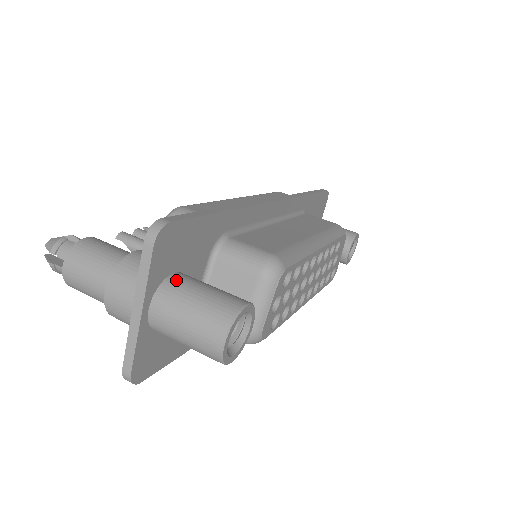
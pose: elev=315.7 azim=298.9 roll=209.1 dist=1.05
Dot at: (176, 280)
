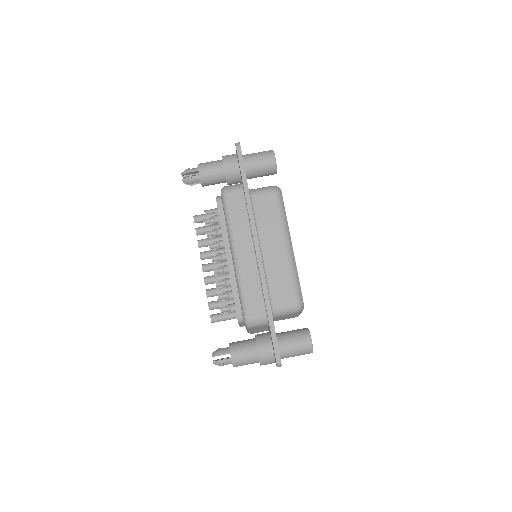
Dot at: (283, 351)
